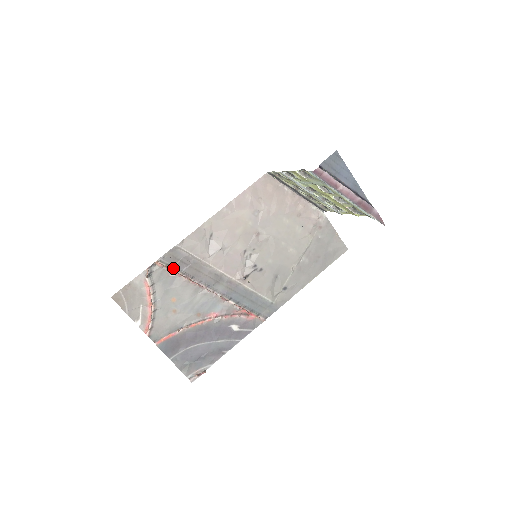
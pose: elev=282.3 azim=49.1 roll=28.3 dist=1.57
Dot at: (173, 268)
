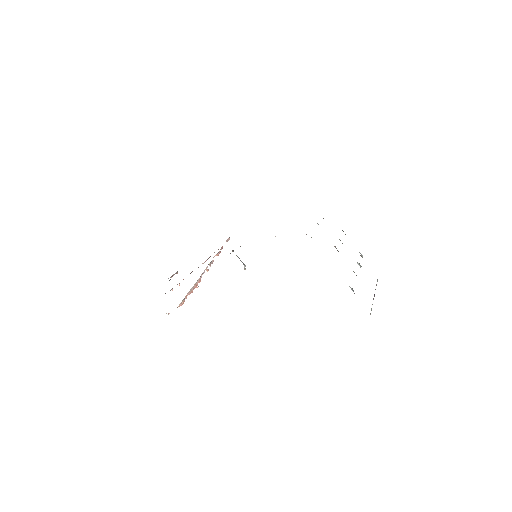
Dot at: (186, 295)
